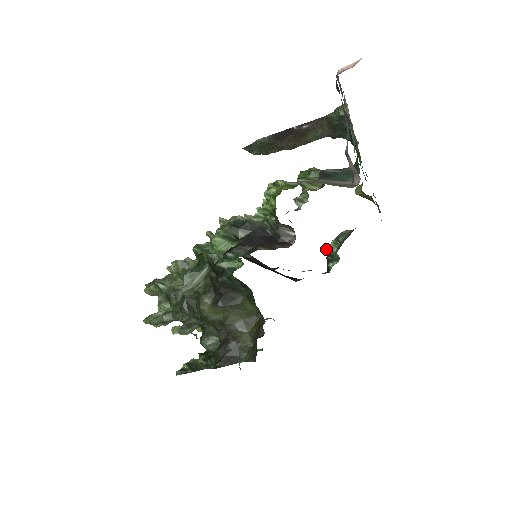
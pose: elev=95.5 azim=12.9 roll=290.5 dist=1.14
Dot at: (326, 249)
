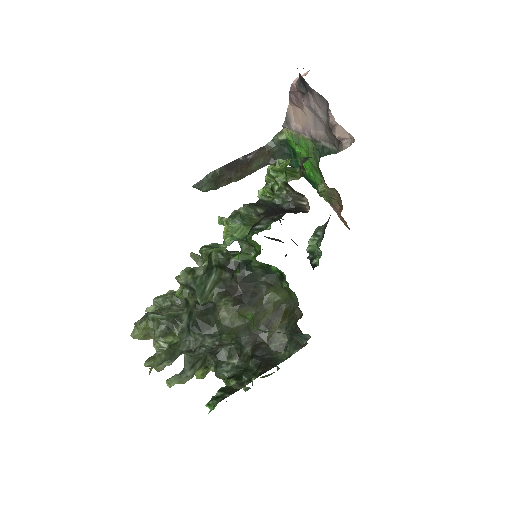
Dot at: occluded
